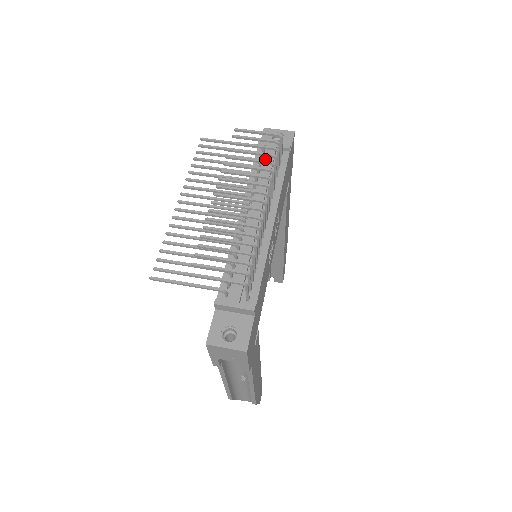
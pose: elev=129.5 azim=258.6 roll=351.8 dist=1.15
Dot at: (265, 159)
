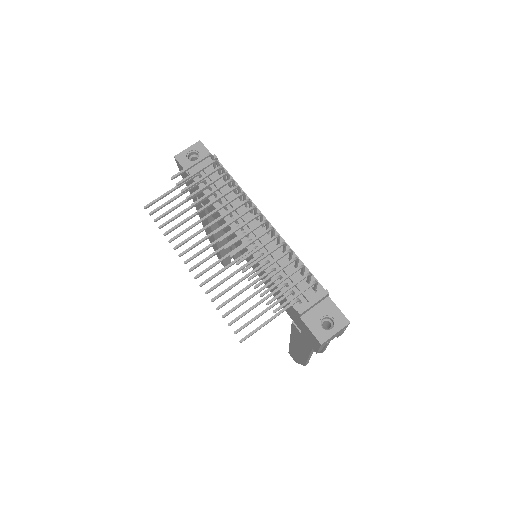
Dot at: (207, 181)
